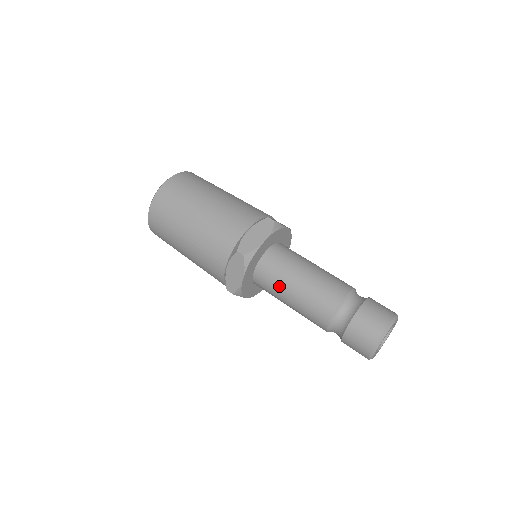
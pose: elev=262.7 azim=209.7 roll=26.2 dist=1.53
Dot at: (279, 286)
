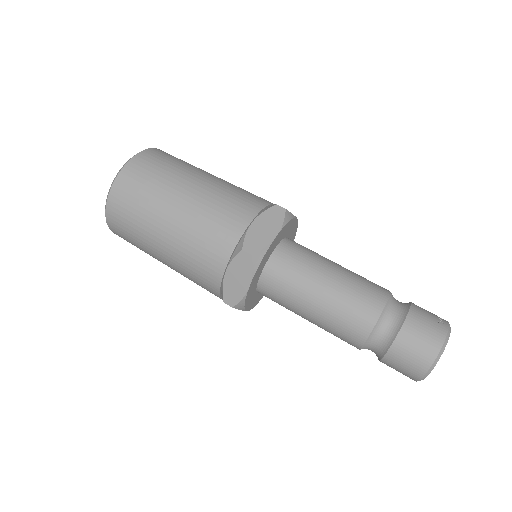
Dot at: occluded
